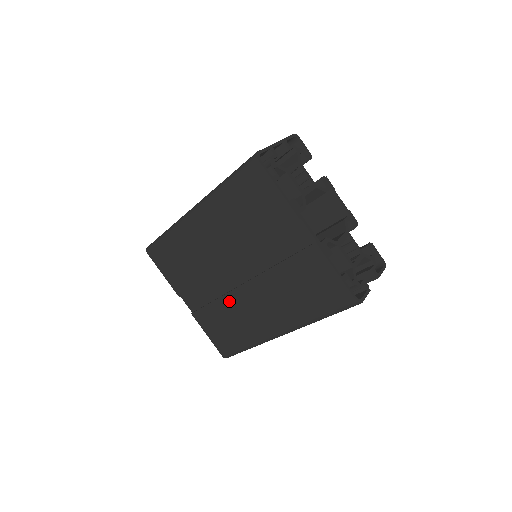
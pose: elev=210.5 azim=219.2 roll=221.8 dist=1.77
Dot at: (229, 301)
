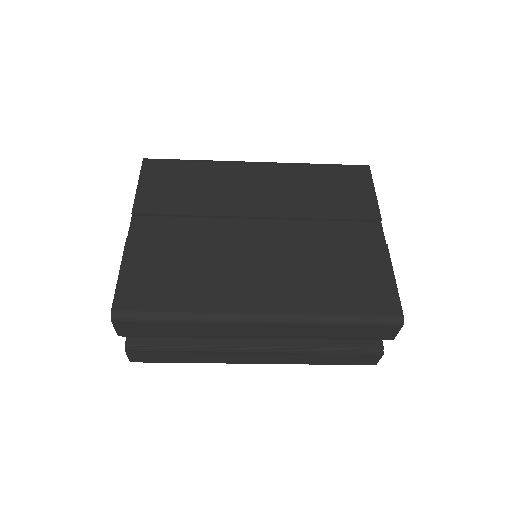
Dot at: (213, 249)
